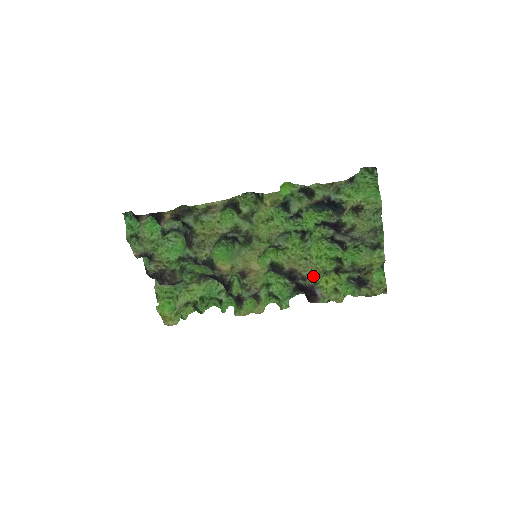
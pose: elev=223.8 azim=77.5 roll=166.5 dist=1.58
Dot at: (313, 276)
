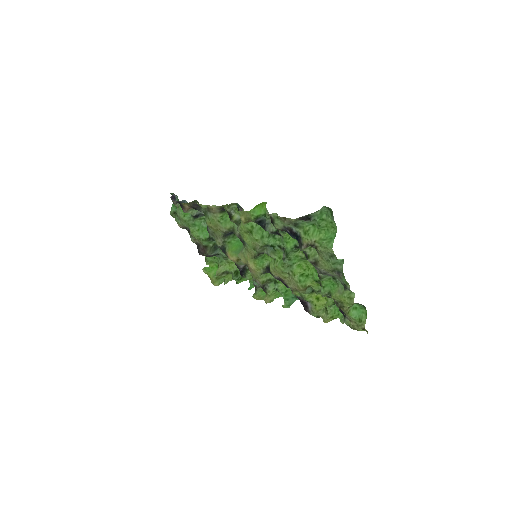
Dot at: (298, 291)
